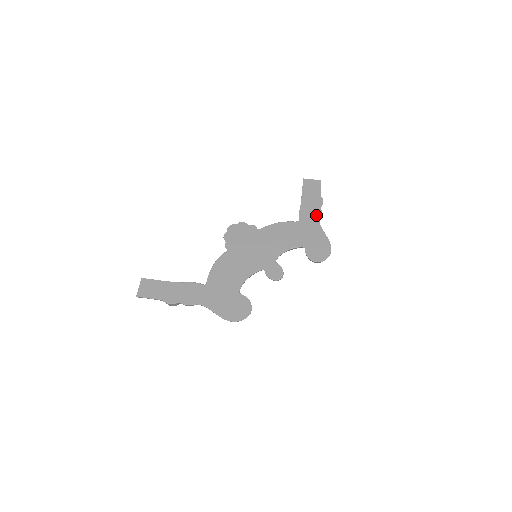
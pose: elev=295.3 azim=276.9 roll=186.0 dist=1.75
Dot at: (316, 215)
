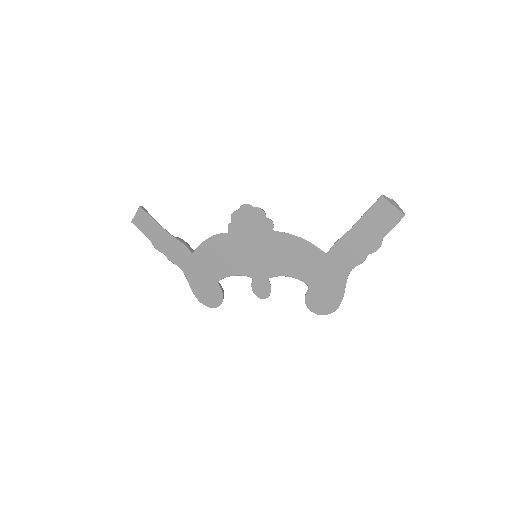
Dot at: (353, 260)
